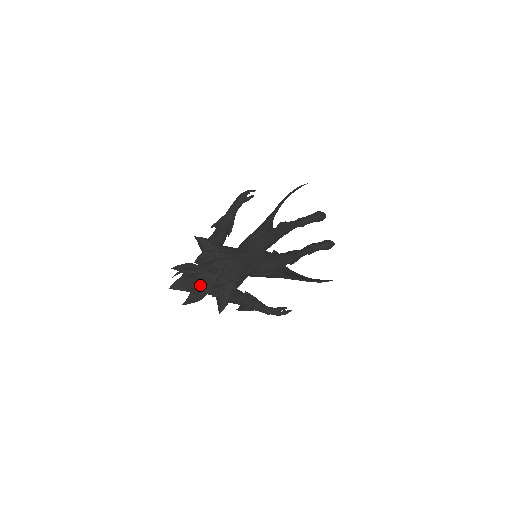
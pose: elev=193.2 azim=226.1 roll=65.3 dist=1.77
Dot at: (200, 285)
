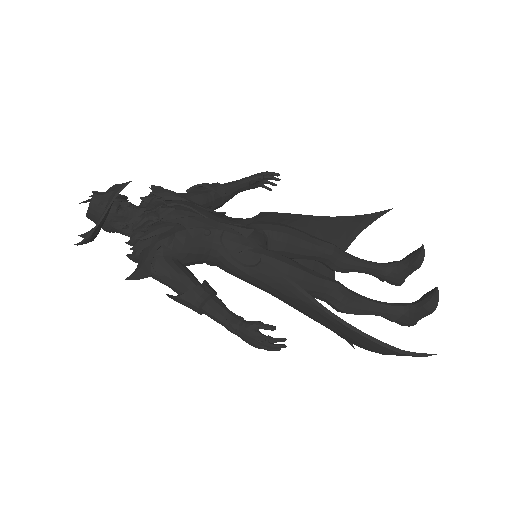
Dot at: (98, 202)
